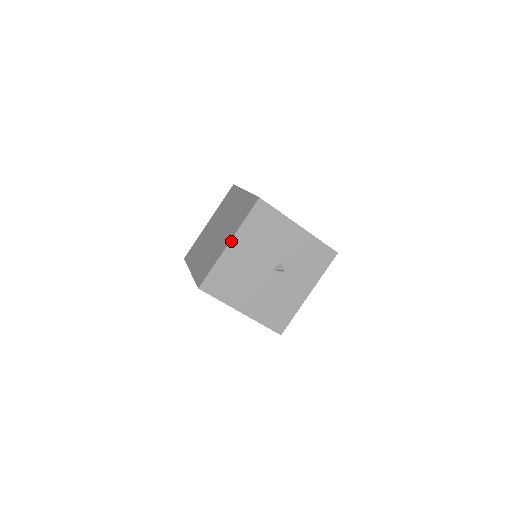
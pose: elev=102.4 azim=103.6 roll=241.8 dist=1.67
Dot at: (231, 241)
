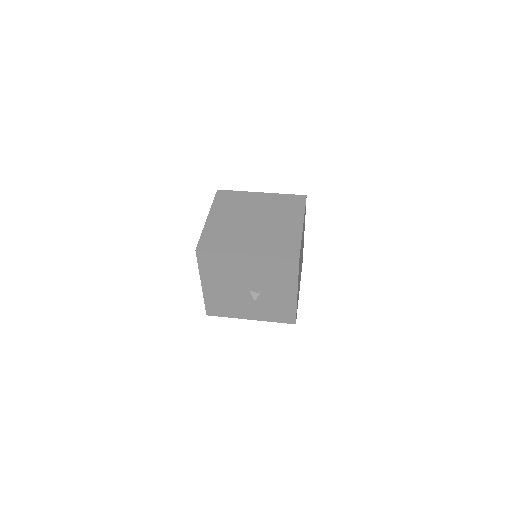
Dot at: (250, 255)
